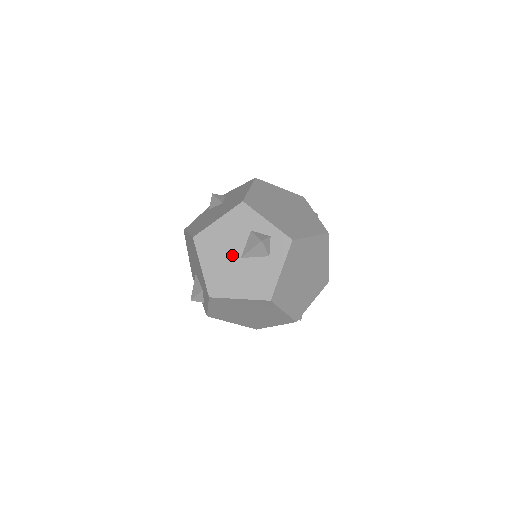
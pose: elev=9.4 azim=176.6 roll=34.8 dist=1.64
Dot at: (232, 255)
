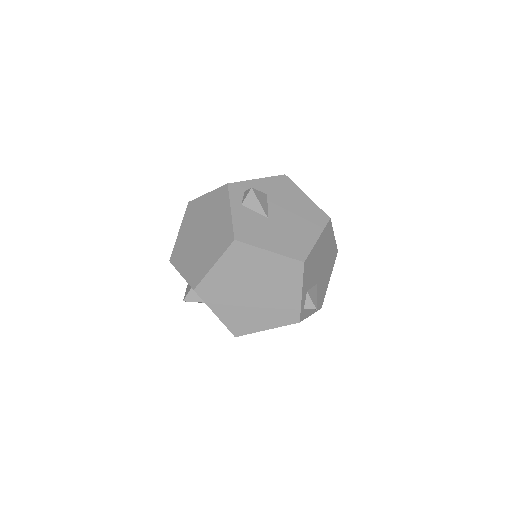
Dot at: occluded
